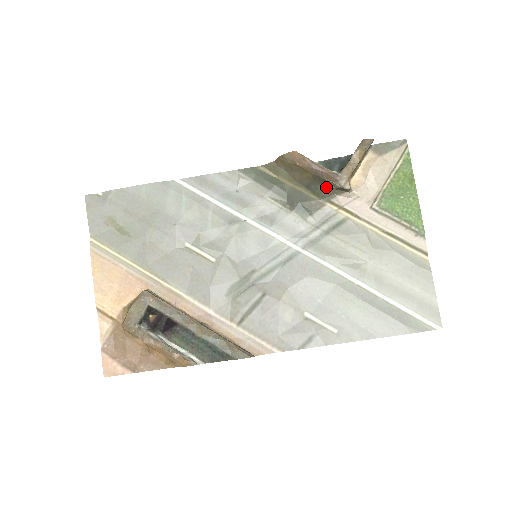
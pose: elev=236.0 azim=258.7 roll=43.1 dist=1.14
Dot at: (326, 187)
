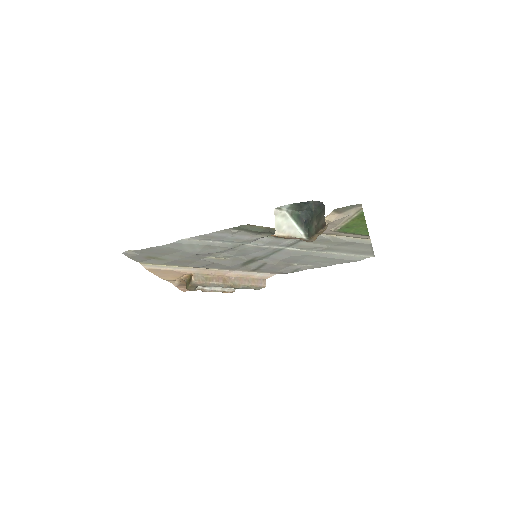
Dot at: occluded
